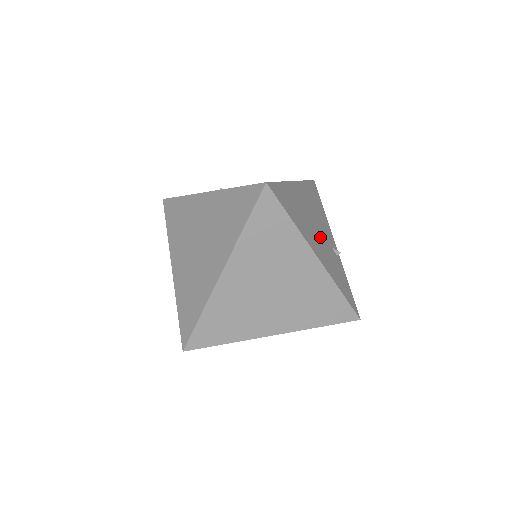
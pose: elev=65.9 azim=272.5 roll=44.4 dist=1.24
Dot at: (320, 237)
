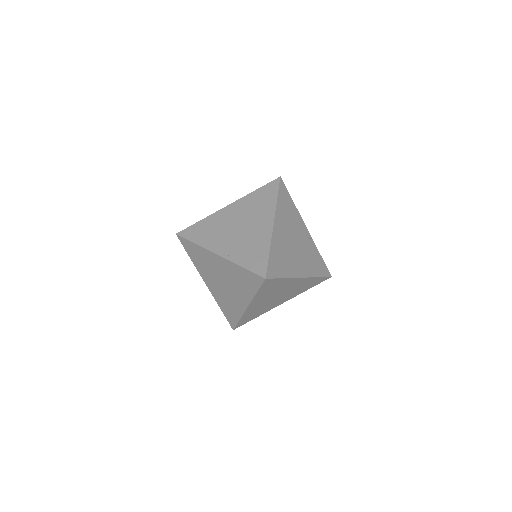
Dot at: (299, 249)
